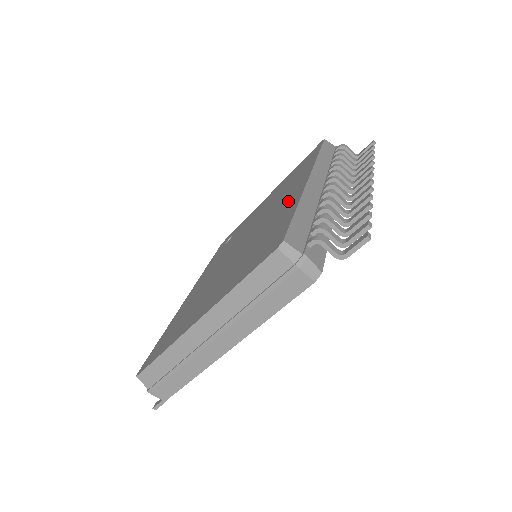
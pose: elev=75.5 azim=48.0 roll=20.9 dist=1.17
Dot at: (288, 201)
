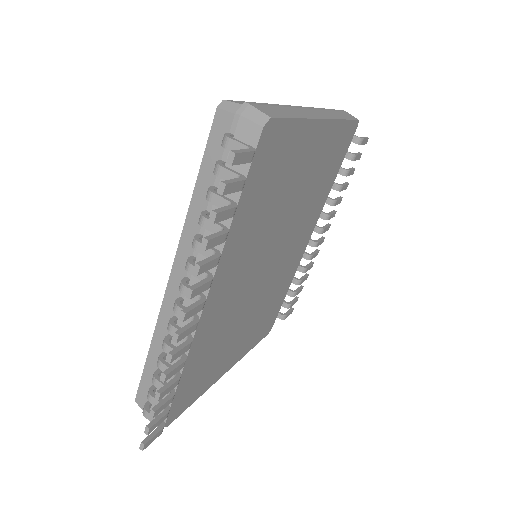
Dot at: occluded
